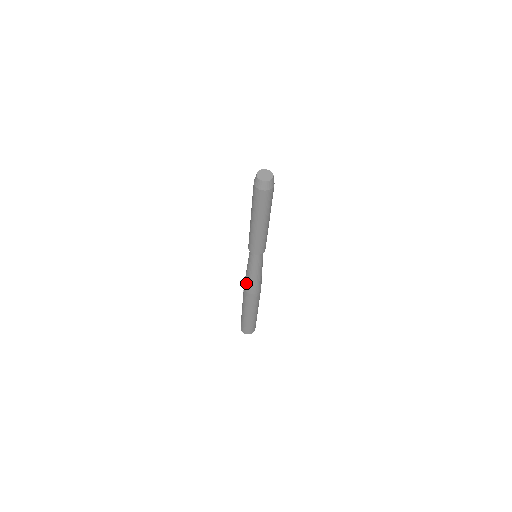
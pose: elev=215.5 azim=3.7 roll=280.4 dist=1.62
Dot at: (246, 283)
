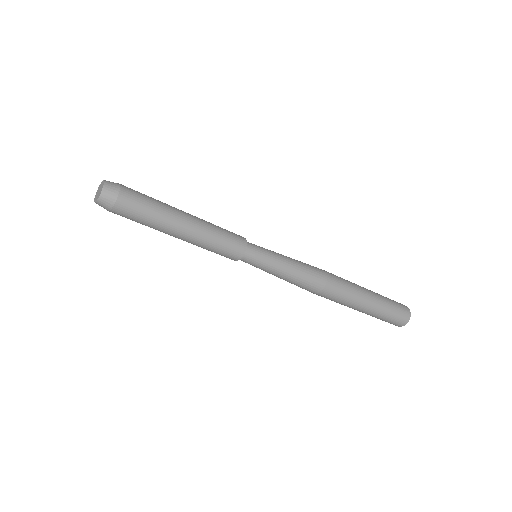
Dot at: occluded
